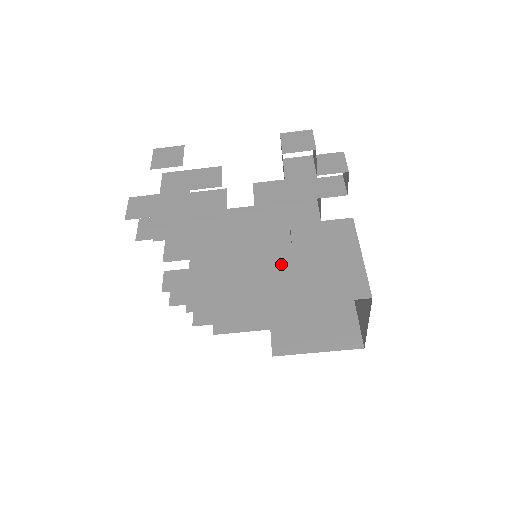
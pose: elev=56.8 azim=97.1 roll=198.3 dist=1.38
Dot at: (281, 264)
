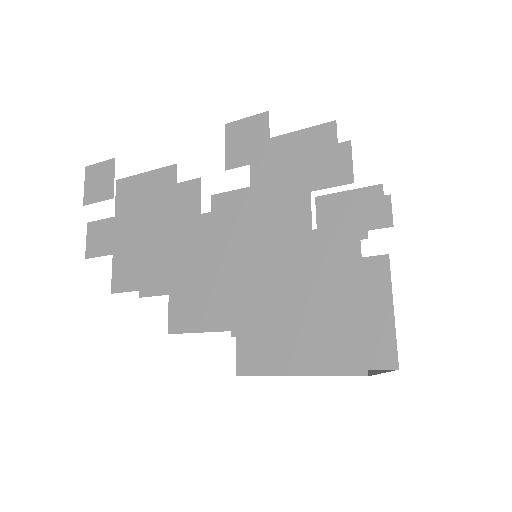
Dot at: (259, 309)
